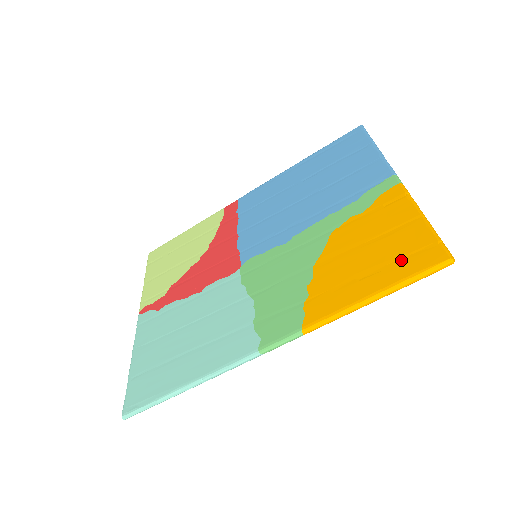
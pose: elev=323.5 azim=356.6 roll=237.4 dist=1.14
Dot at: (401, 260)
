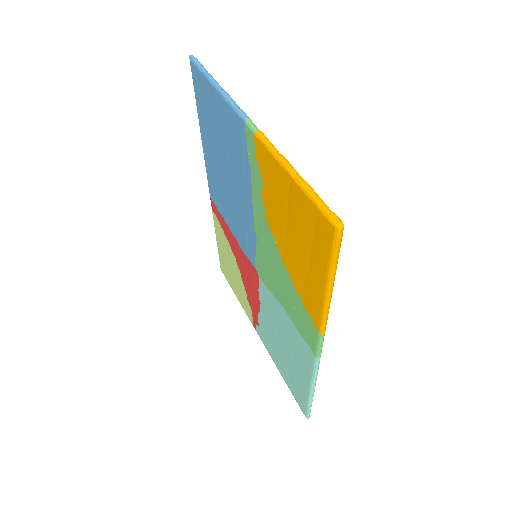
Dot at: (313, 241)
